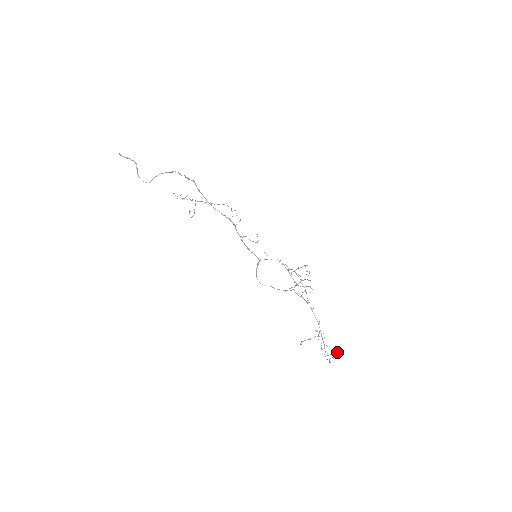
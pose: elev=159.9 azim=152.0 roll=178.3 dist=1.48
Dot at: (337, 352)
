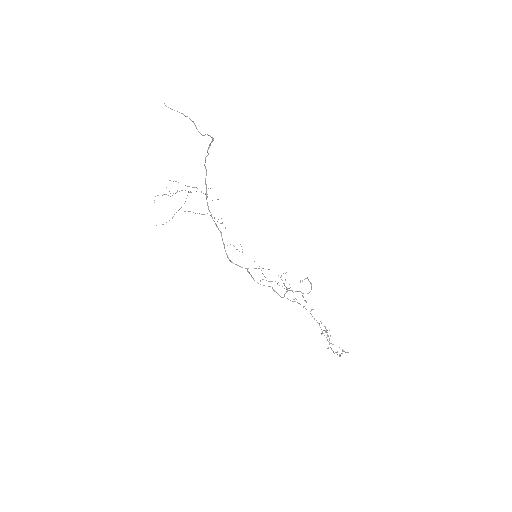
Dot at: (342, 349)
